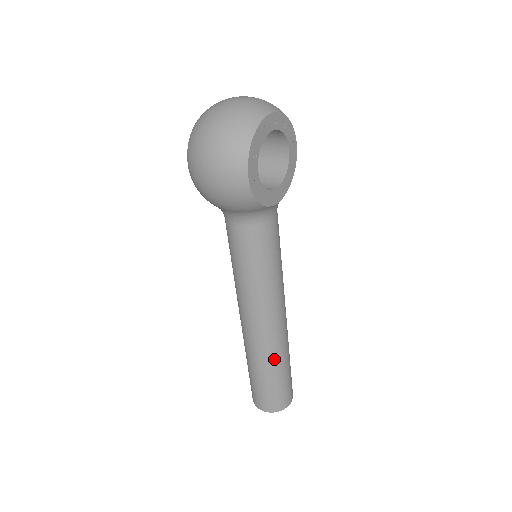
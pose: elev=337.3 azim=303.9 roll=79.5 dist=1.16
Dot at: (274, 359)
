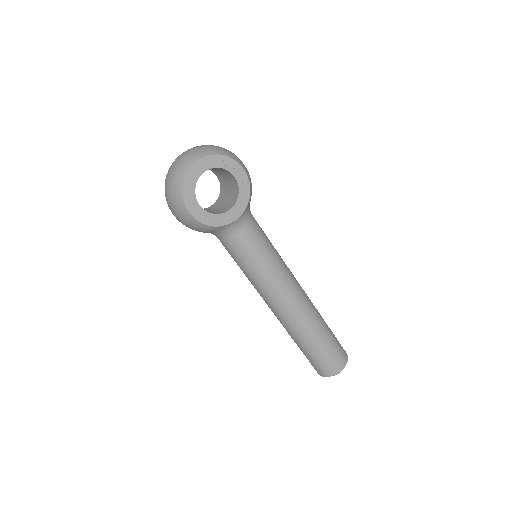
Dot at: (302, 334)
